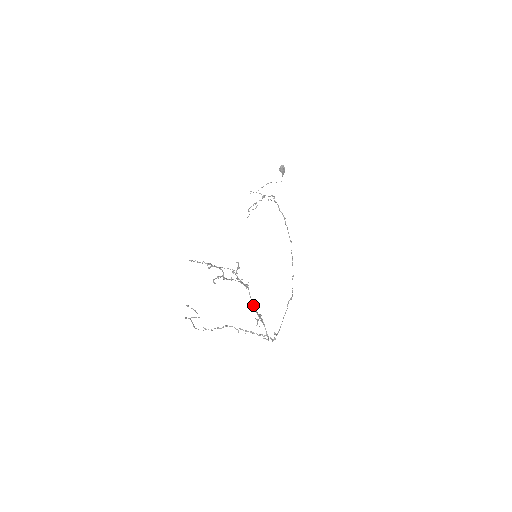
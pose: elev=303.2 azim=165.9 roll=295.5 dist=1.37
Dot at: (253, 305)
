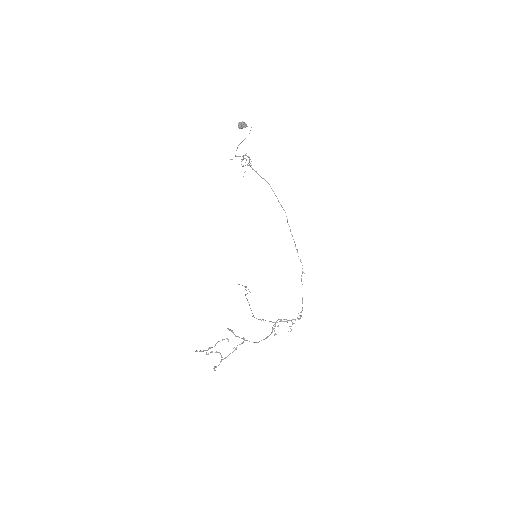
Dot at: (258, 342)
